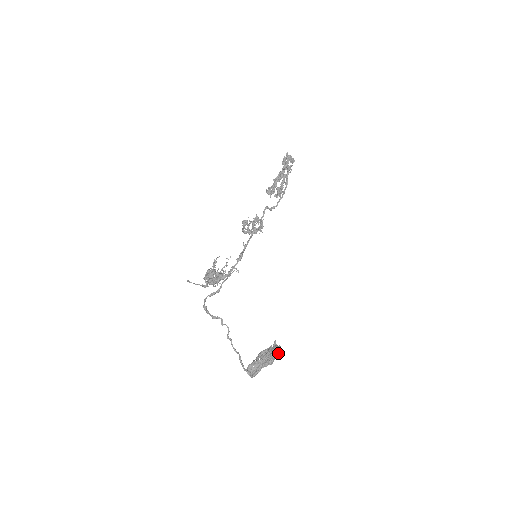
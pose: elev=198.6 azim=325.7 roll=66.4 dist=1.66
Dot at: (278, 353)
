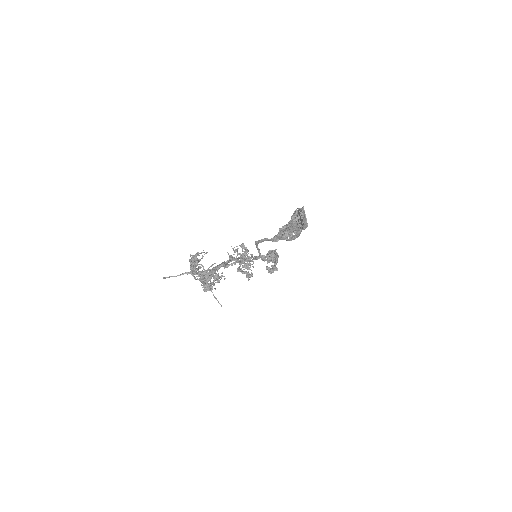
Dot at: (301, 208)
